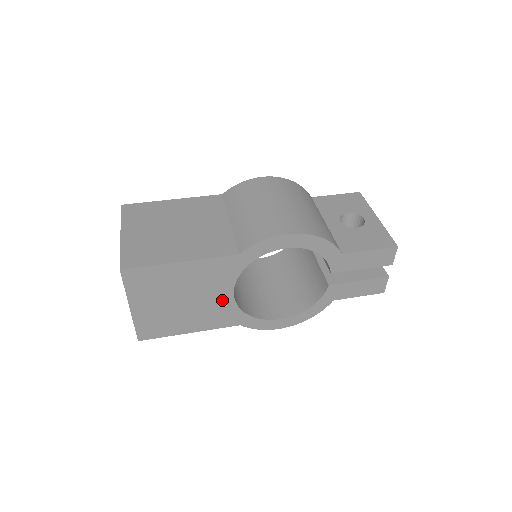
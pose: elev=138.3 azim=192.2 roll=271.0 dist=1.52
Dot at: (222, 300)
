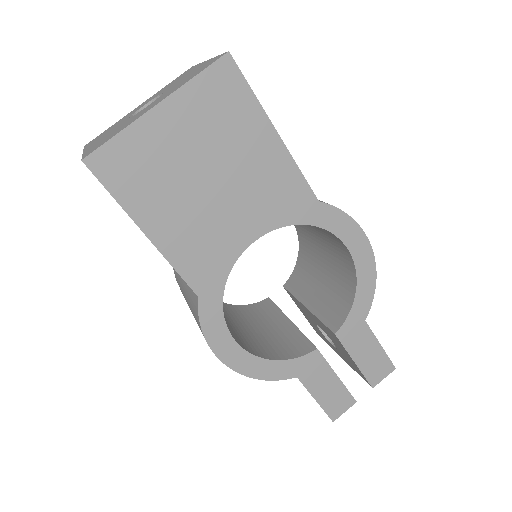
Dot at: (235, 235)
